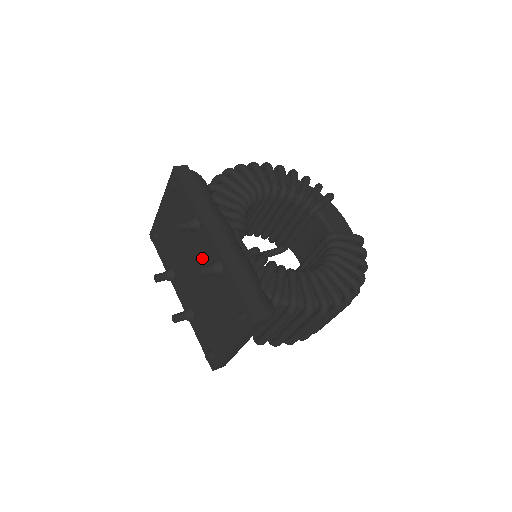
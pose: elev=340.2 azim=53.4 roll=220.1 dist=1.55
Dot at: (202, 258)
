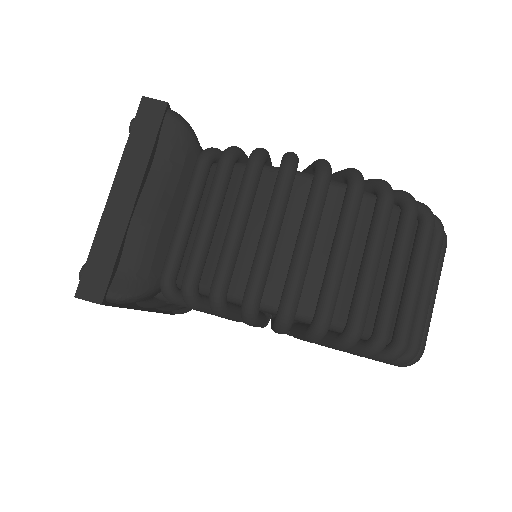
Dot at: occluded
